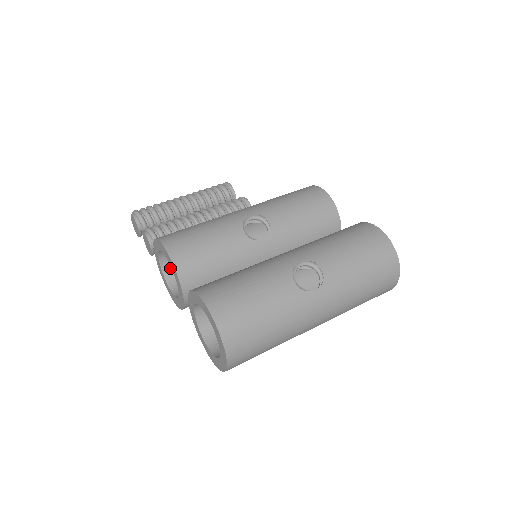
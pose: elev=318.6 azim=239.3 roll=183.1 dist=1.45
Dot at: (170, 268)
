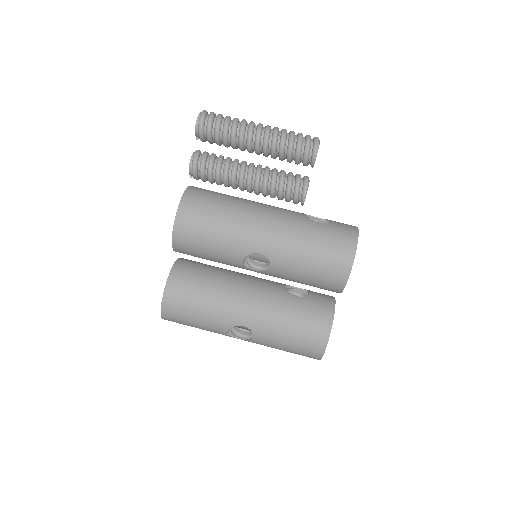
Dot at: occluded
